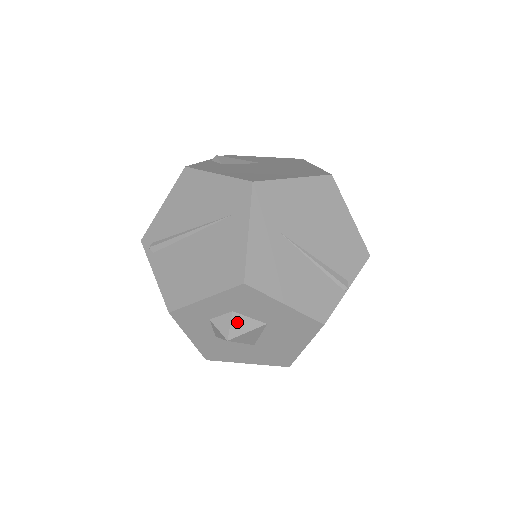
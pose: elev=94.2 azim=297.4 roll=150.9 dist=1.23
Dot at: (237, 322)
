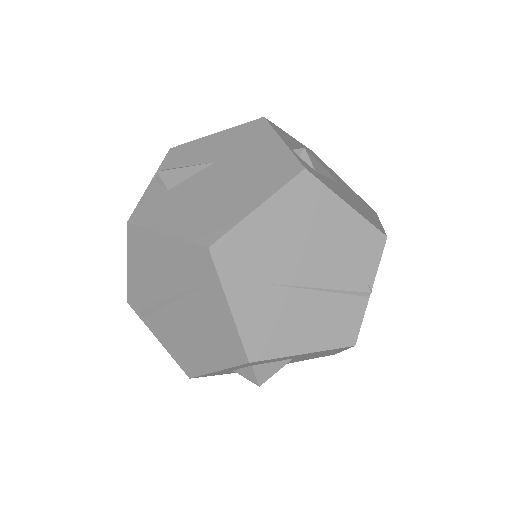
Dot at: (261, 371)
